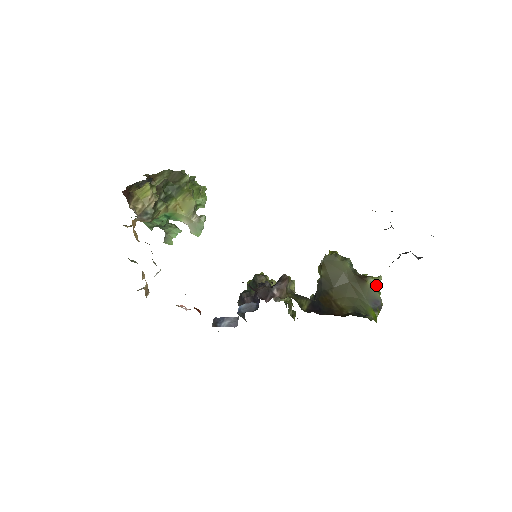
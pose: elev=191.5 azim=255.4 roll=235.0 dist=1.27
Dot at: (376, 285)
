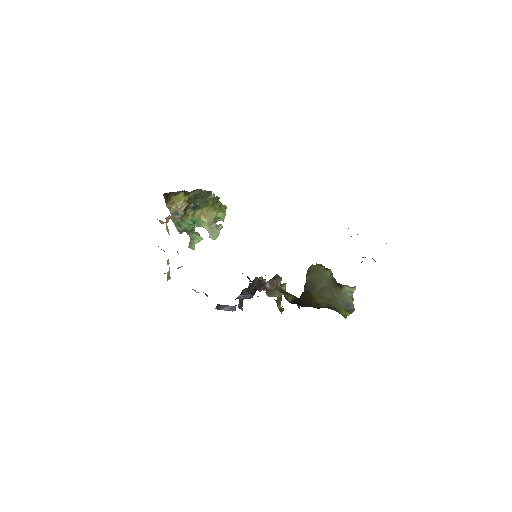
Dot at: (350, 293)
